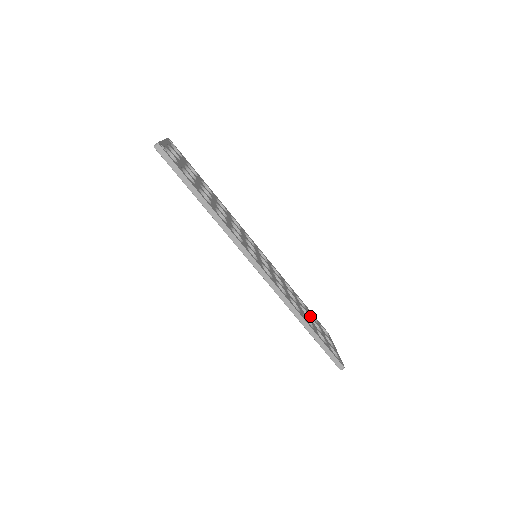
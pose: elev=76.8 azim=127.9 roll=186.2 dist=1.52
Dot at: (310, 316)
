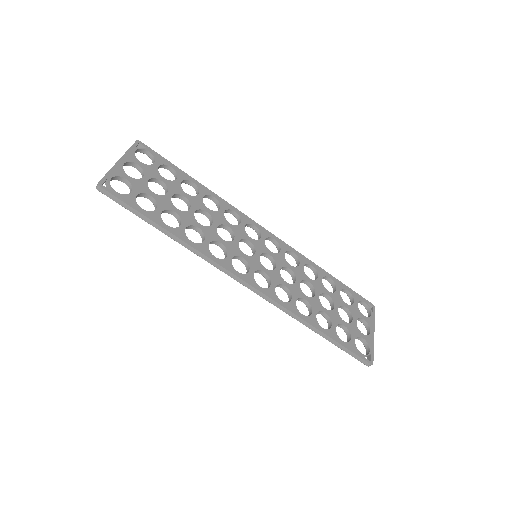
Dot at: (338, 302)
